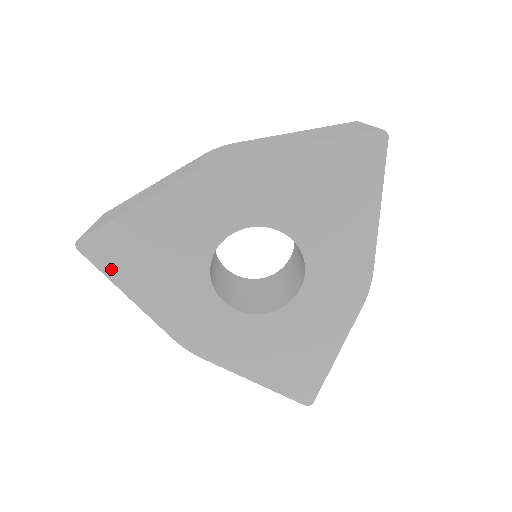
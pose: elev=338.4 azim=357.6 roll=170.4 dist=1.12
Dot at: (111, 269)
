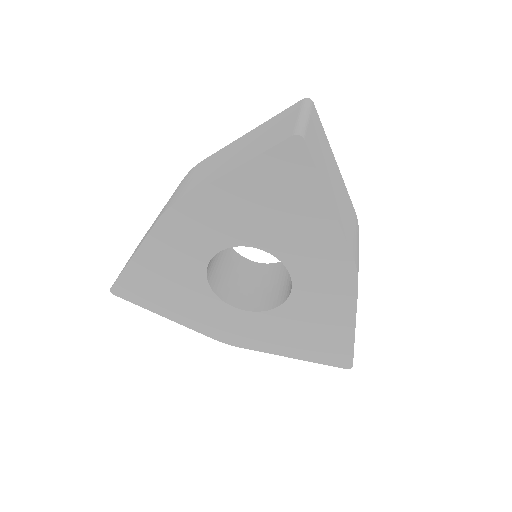
Dot at: (143, 302)
